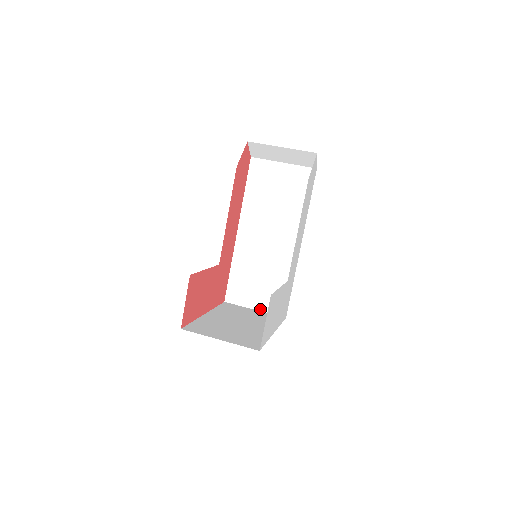
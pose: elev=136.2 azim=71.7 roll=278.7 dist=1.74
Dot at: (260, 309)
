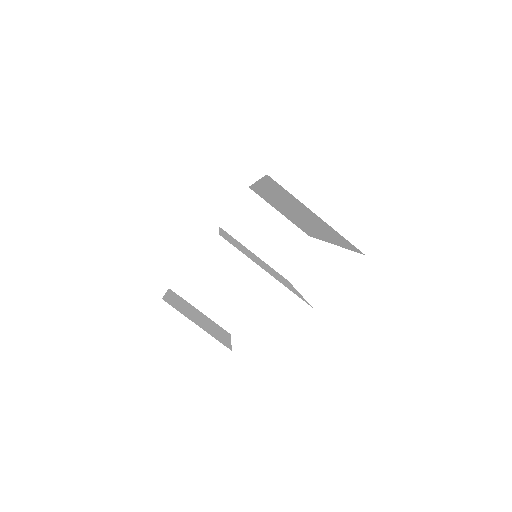
Dot at: (284, 216)
